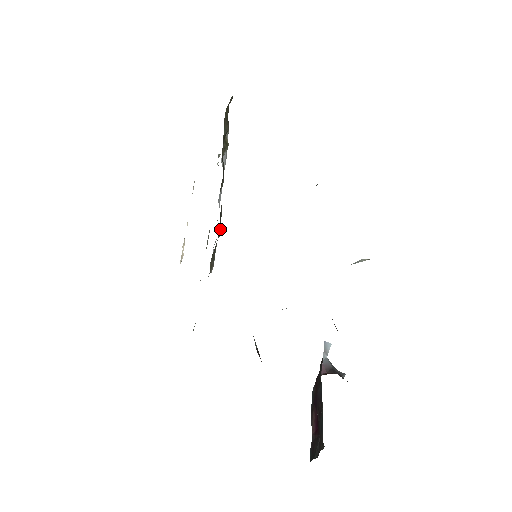
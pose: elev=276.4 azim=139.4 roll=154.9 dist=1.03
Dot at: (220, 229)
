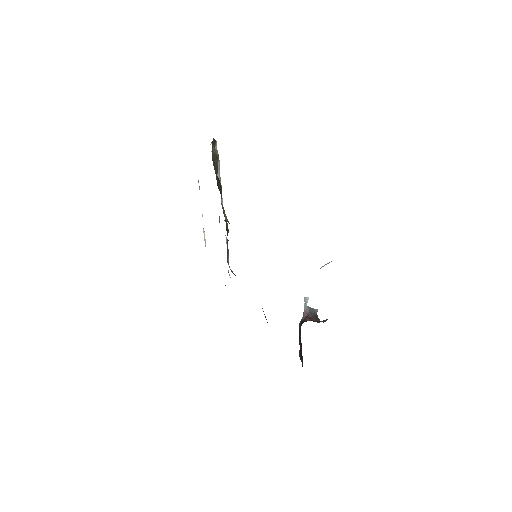
Dot at: (228, 230)
